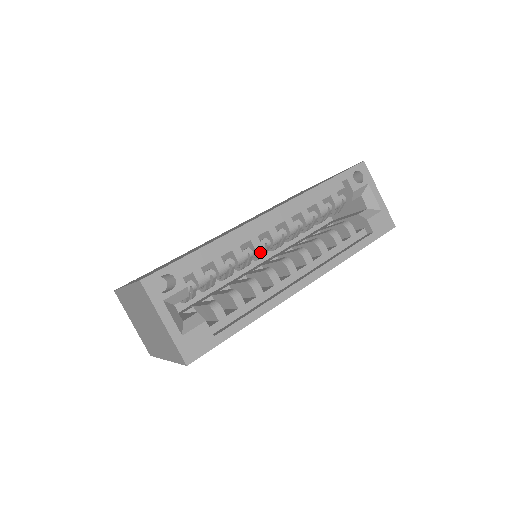
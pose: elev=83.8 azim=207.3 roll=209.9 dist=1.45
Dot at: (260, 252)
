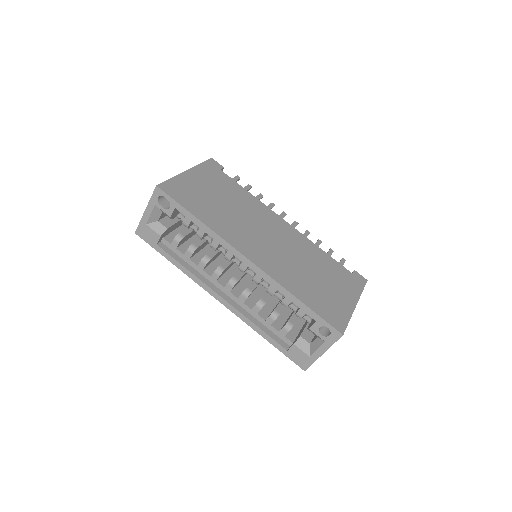
Dot at: (228, 260)
